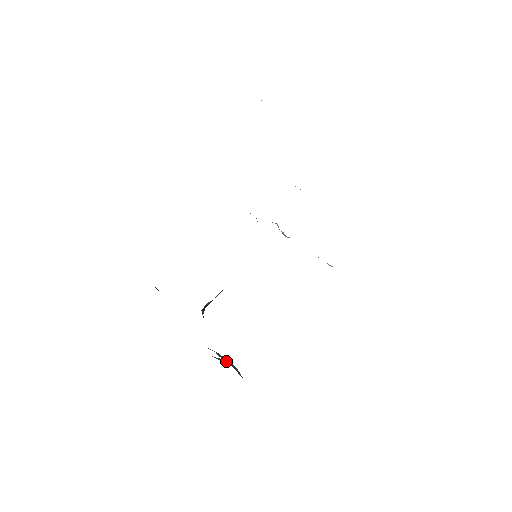
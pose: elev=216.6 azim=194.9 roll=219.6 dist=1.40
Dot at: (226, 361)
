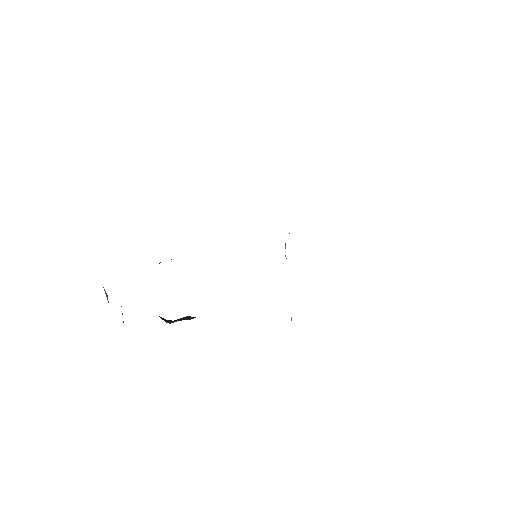
Dot at: occluded
